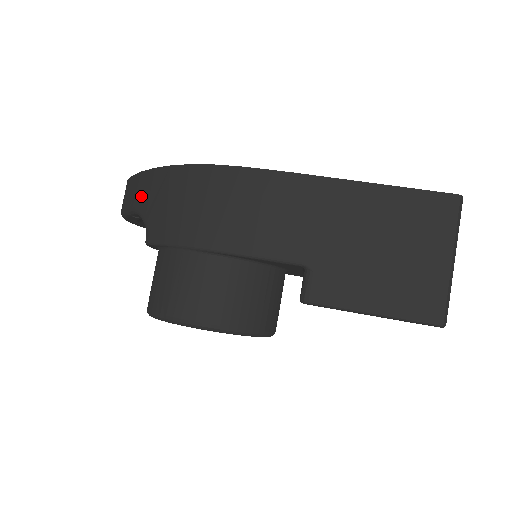
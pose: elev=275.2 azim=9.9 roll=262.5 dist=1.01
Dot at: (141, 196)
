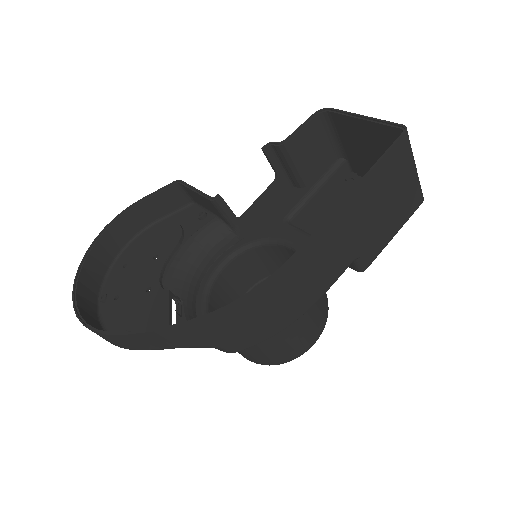
Dot at: (182, 342)
